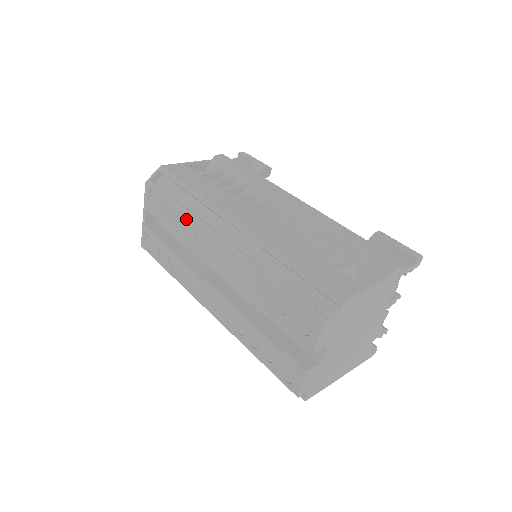
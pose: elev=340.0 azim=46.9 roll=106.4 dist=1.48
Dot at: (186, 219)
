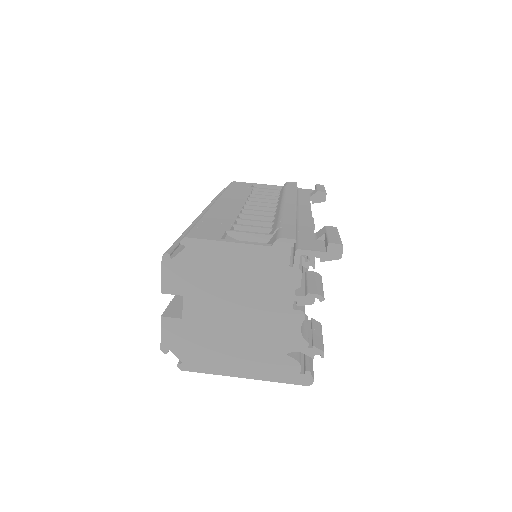
Dot at: occluded
